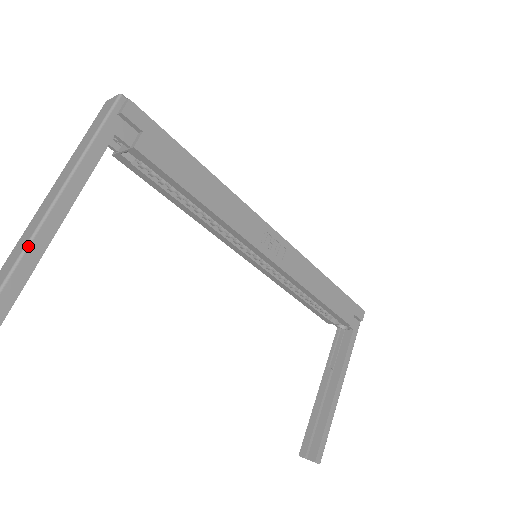
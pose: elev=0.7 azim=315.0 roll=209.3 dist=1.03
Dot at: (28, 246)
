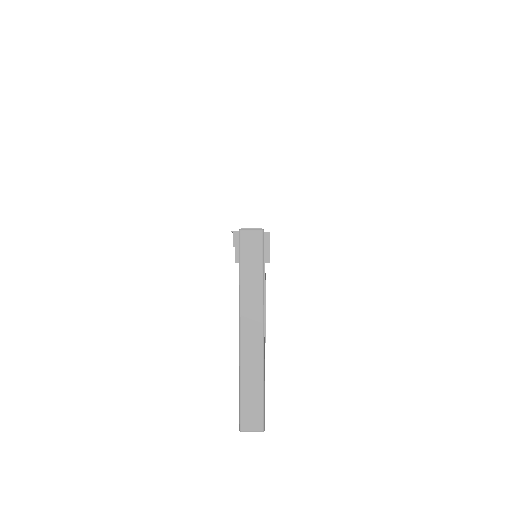
Dot at: (264, 372)
